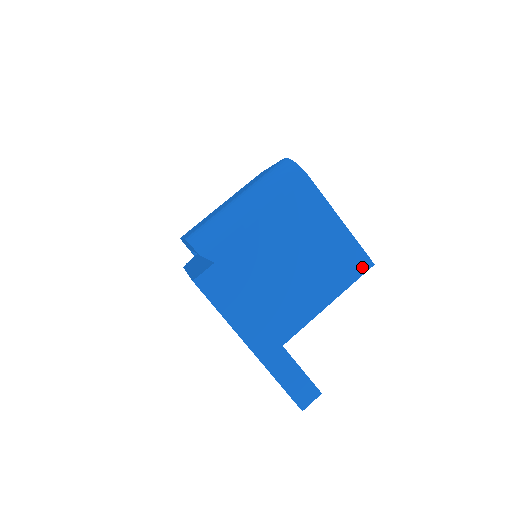
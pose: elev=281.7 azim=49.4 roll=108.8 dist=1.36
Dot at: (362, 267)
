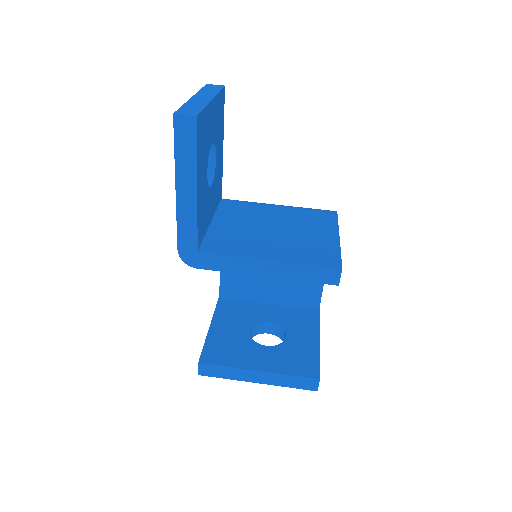
Dot at: (328, 263)
